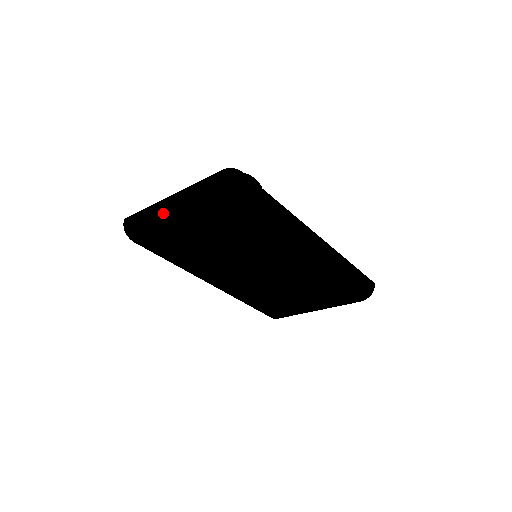
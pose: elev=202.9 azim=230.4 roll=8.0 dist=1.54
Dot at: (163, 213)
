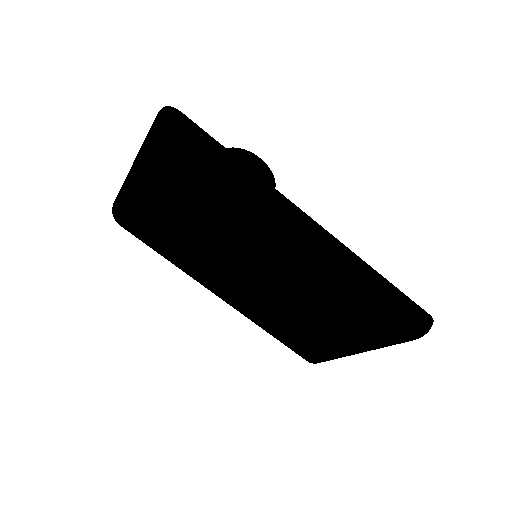
Dot at: (127, 180)
